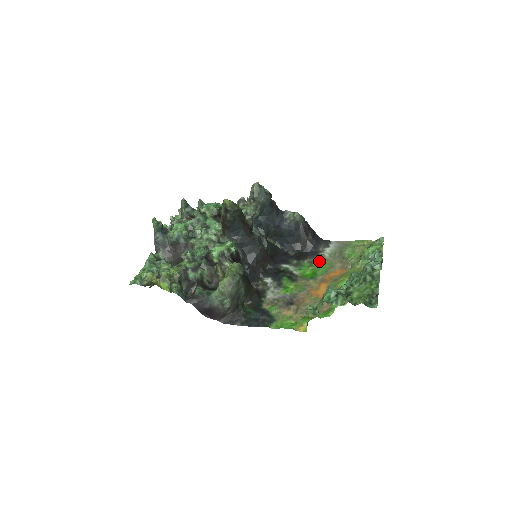
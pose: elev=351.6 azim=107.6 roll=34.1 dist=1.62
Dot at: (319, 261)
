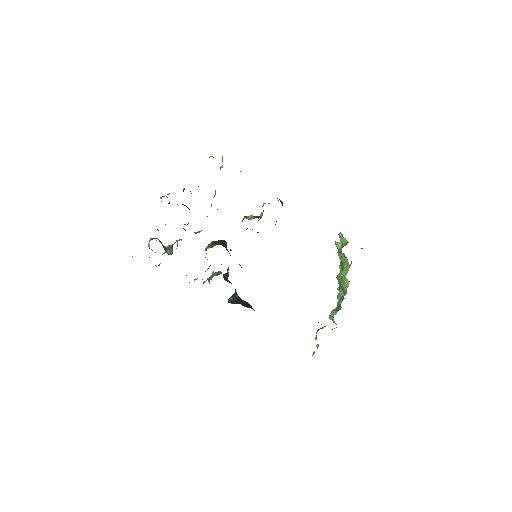
Dot at: occluded
